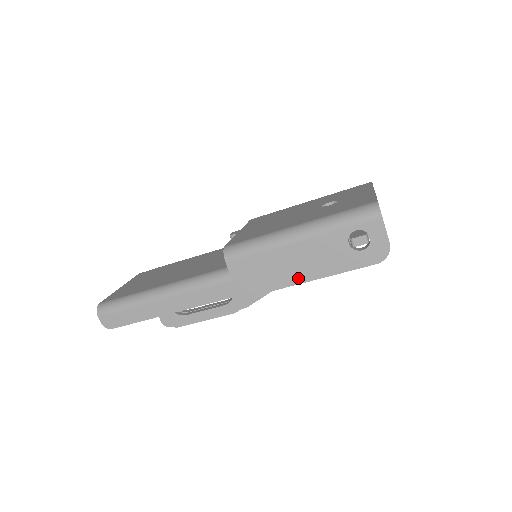
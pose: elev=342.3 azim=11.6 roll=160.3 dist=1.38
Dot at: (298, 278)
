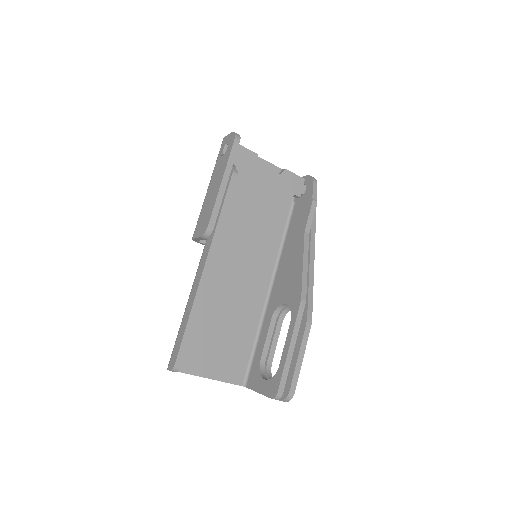
Dot at: (217, 191)
